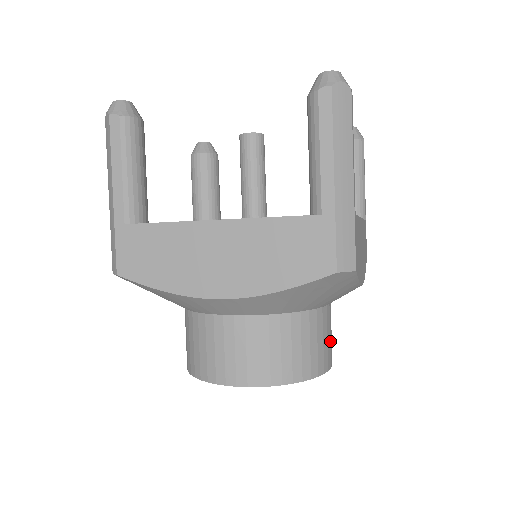
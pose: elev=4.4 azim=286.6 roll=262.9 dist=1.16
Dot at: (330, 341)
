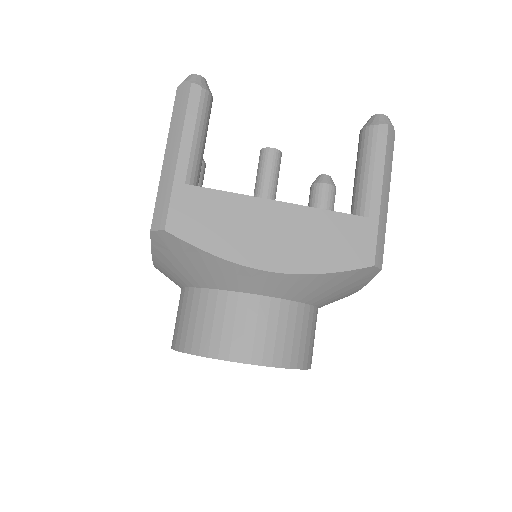
Dot at: occluded
